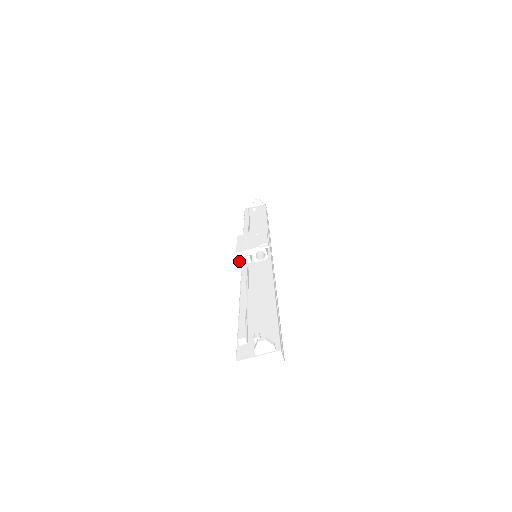
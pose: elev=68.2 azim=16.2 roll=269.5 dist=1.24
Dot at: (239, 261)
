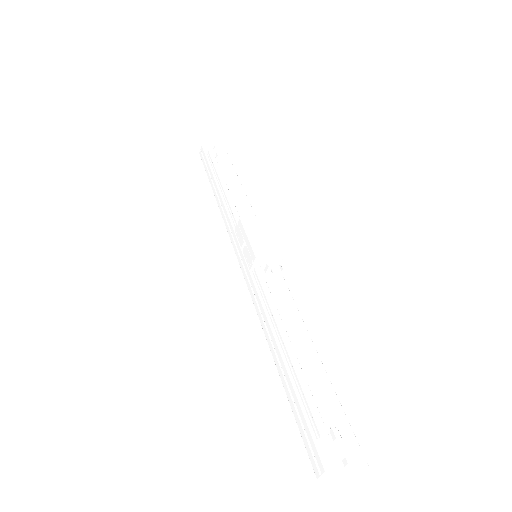
Dot at: (252, 266)
